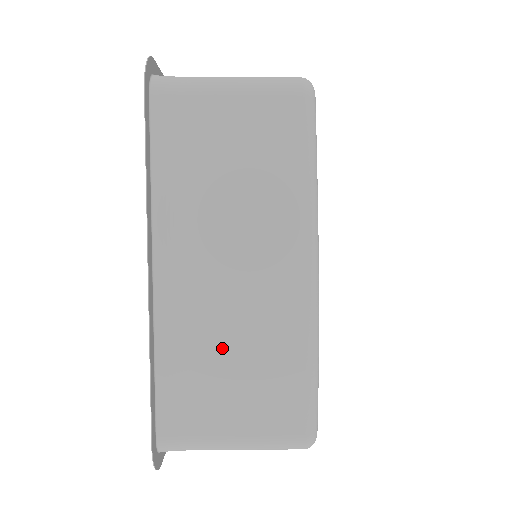
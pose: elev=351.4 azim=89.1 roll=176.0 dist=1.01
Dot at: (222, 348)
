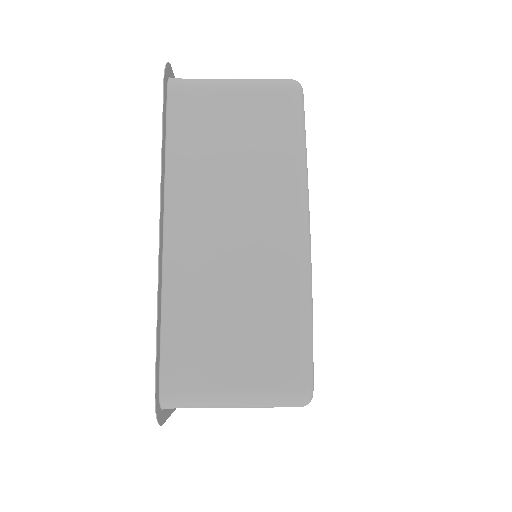
Dot at: (223, 302)
